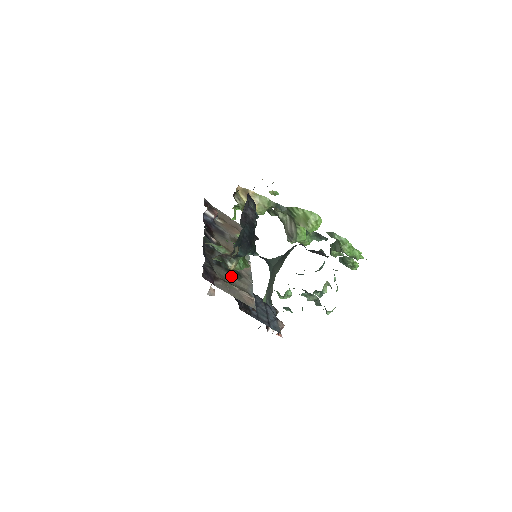
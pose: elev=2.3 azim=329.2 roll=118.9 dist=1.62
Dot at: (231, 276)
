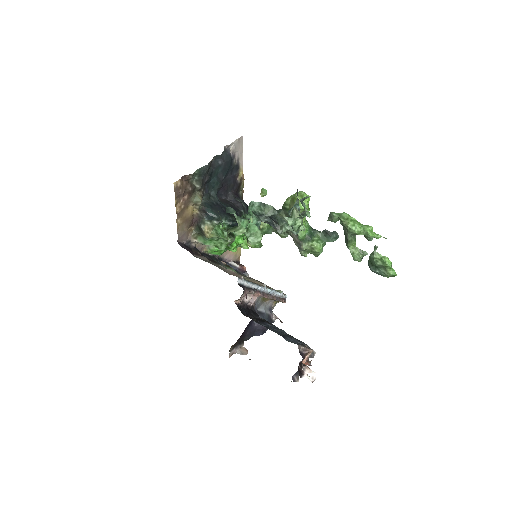
Dot at: occluded
